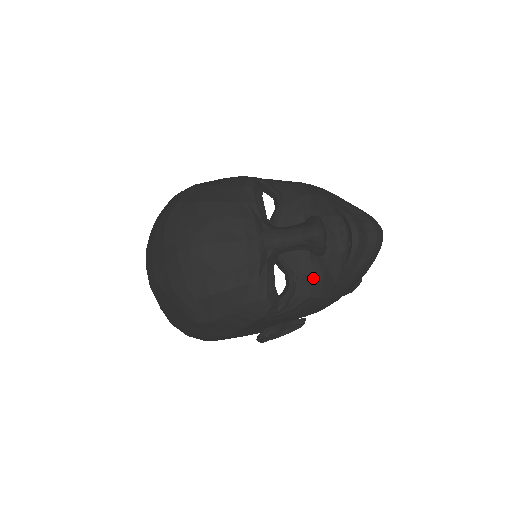
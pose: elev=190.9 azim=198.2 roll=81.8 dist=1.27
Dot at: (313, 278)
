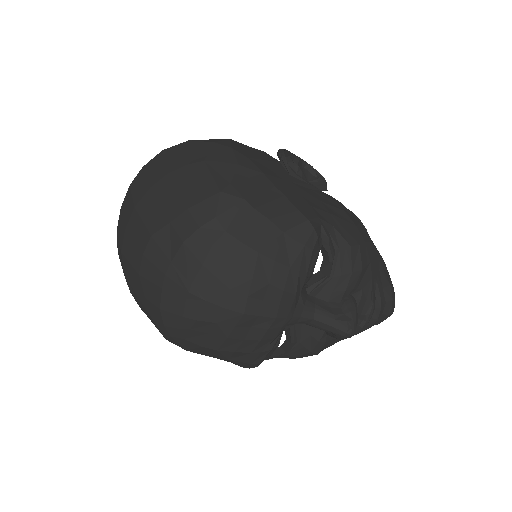
Dot at: (311, 352)
